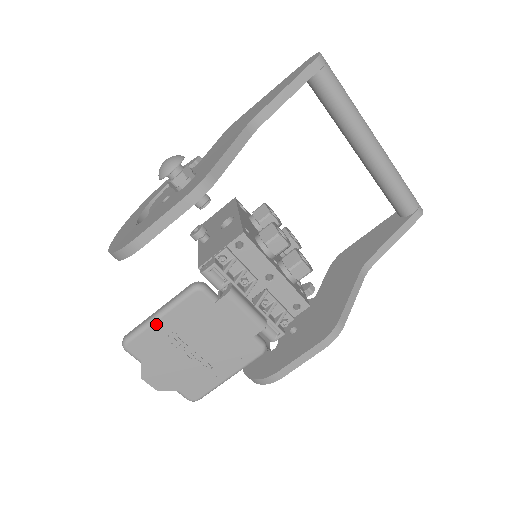
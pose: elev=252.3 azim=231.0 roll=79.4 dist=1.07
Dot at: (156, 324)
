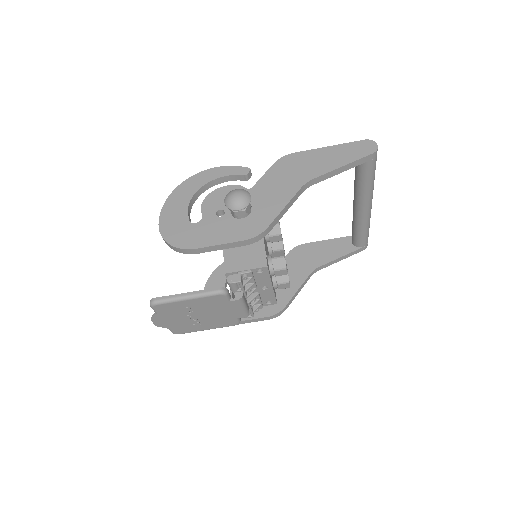
Dot at: (182, 302)
